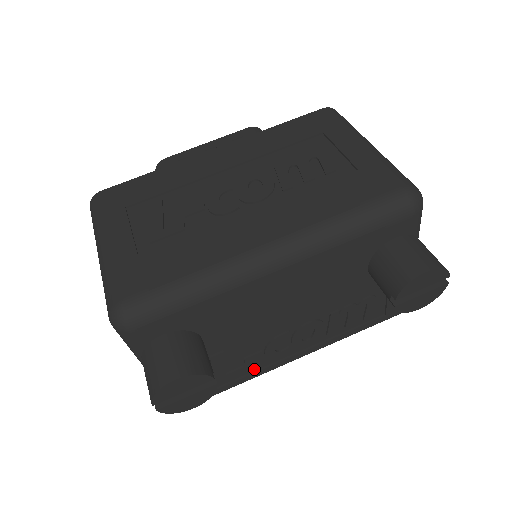
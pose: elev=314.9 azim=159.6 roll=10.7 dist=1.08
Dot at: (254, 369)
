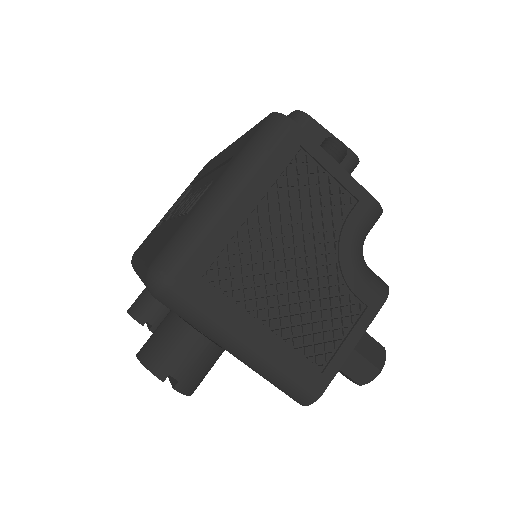
Dot at: occluded
